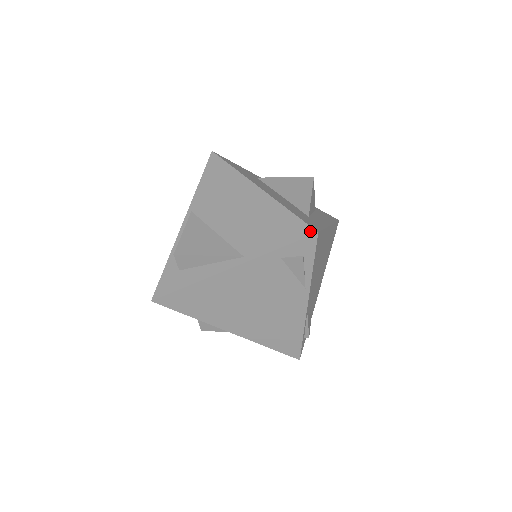
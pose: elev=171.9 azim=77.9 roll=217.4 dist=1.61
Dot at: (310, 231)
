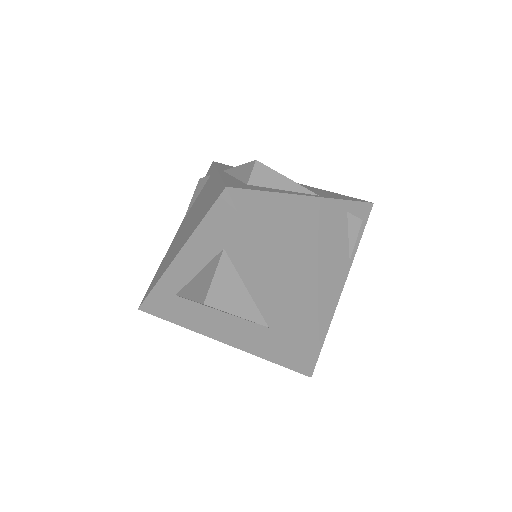
Dot at: (366, 201)
